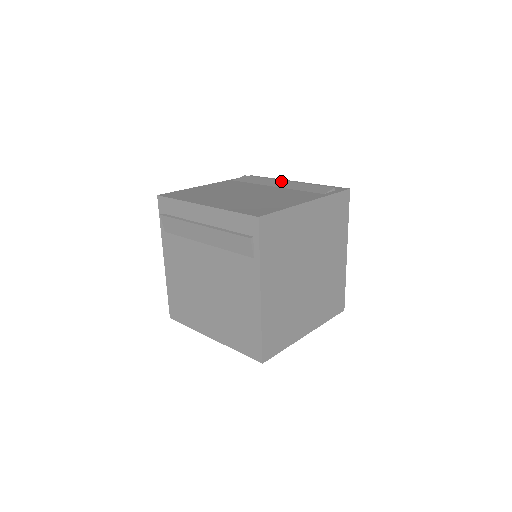
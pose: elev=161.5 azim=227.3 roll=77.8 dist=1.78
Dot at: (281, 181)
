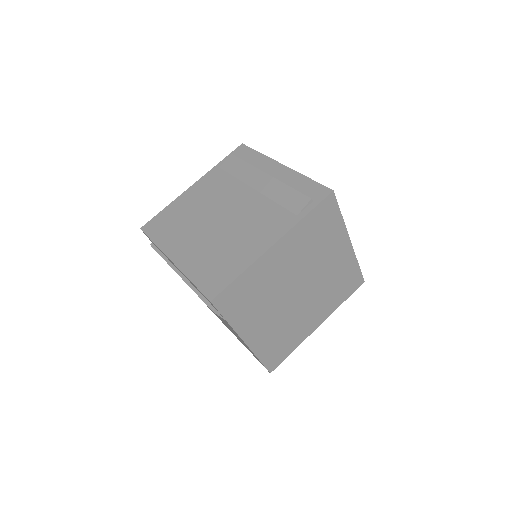
Dot at: (262, 175)
